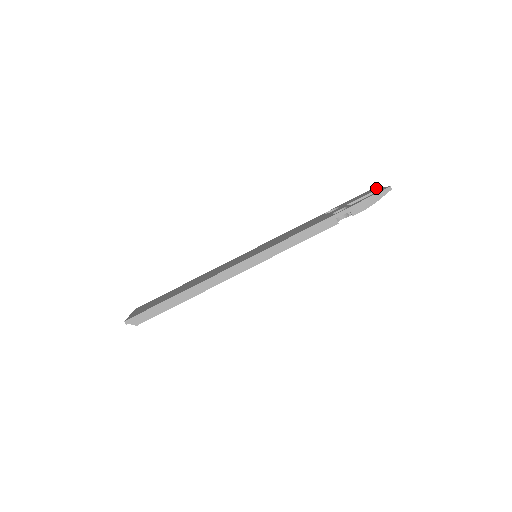
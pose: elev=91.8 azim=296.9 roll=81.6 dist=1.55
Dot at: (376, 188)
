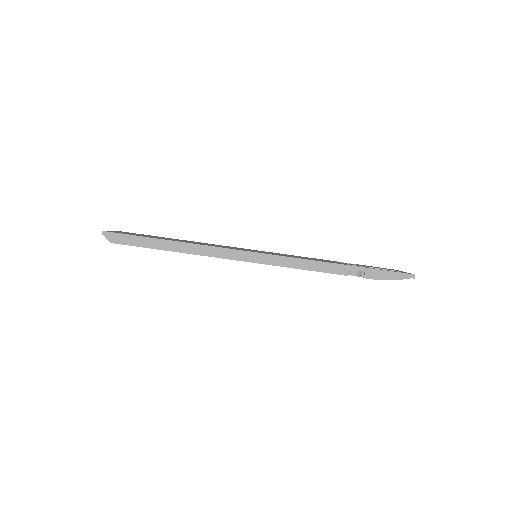
Dot at: occluded
